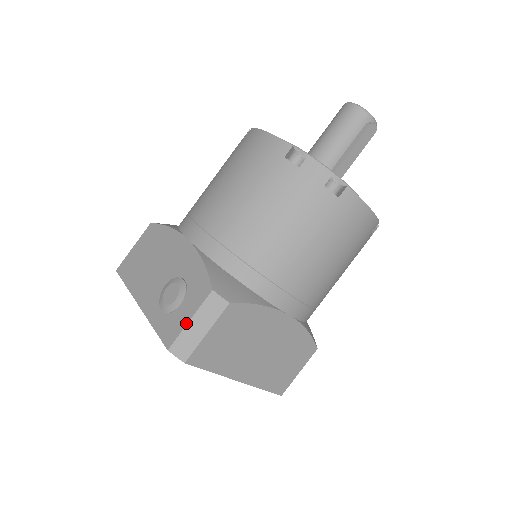
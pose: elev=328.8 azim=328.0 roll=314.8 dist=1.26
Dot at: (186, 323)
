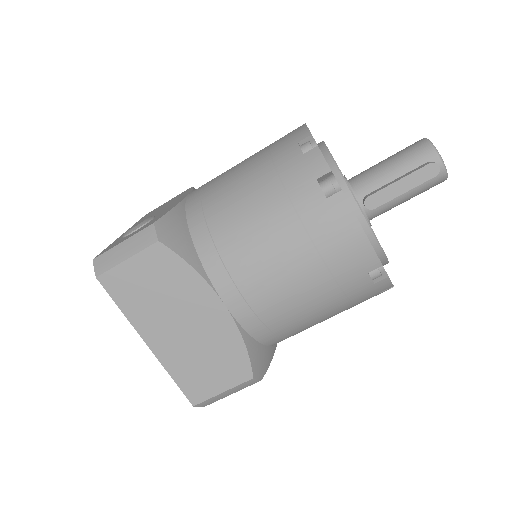
Dot at: (119, 243)
